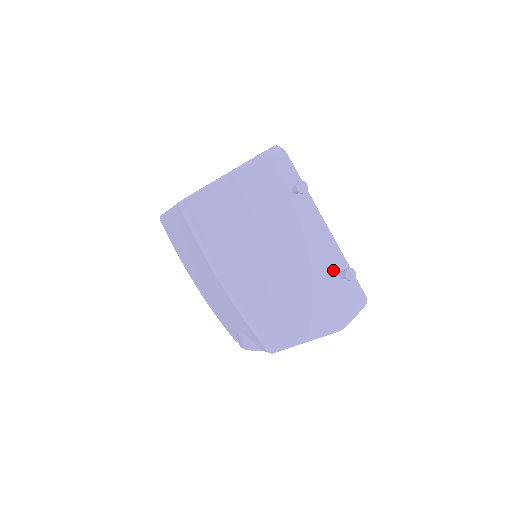
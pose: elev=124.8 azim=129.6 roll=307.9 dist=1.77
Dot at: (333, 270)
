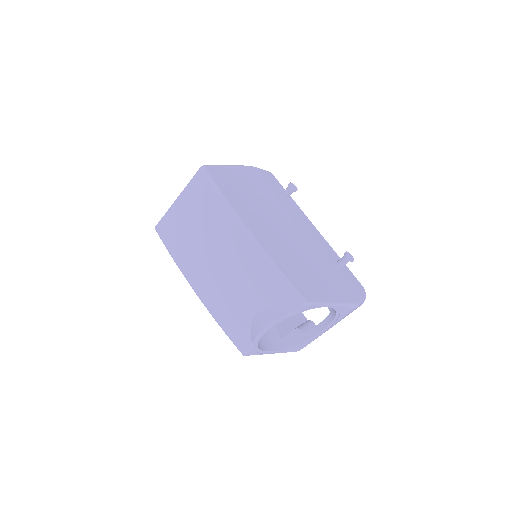
Dot at: (332, 258)
